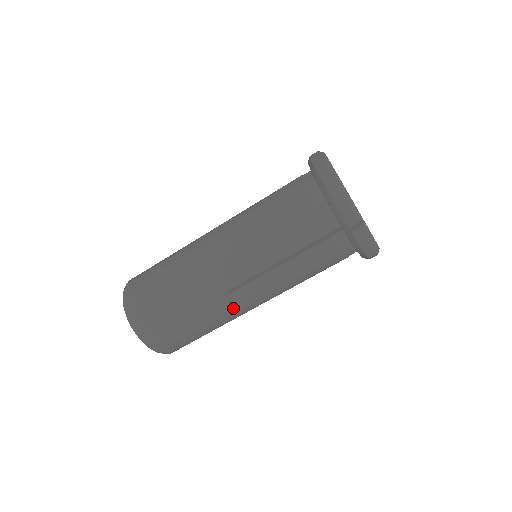
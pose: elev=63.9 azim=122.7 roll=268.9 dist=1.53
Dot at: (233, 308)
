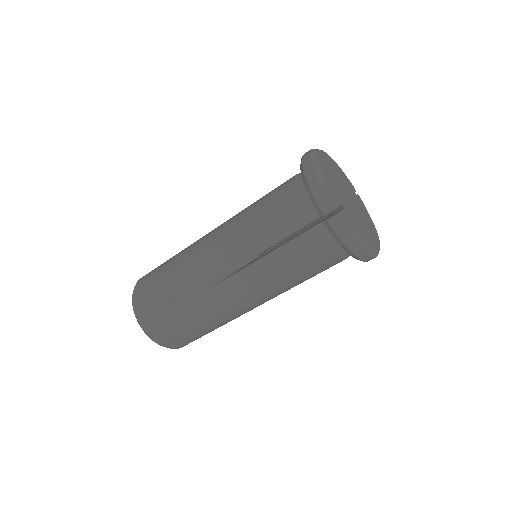
Dot at: (221, 302)
